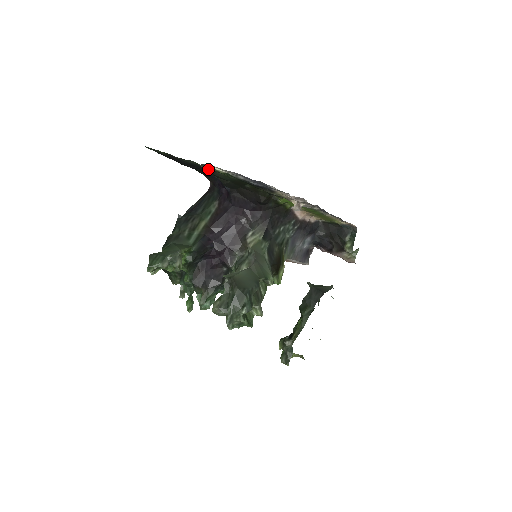
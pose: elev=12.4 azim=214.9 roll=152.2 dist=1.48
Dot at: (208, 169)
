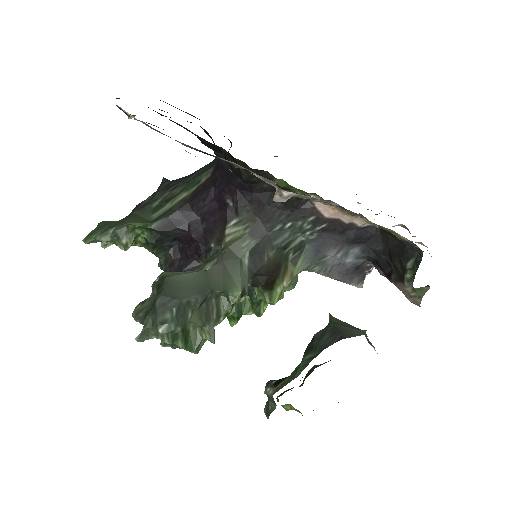
Dot at: occluded
